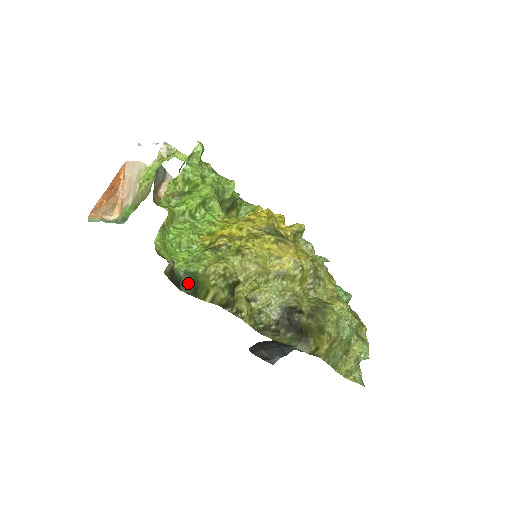
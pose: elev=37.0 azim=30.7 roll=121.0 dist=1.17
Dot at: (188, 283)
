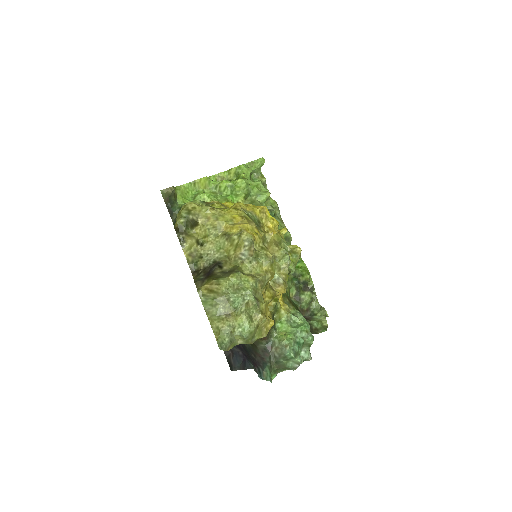
Dot at: occluded
